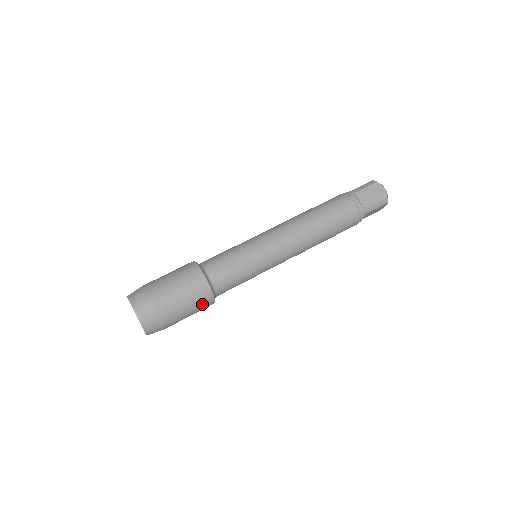
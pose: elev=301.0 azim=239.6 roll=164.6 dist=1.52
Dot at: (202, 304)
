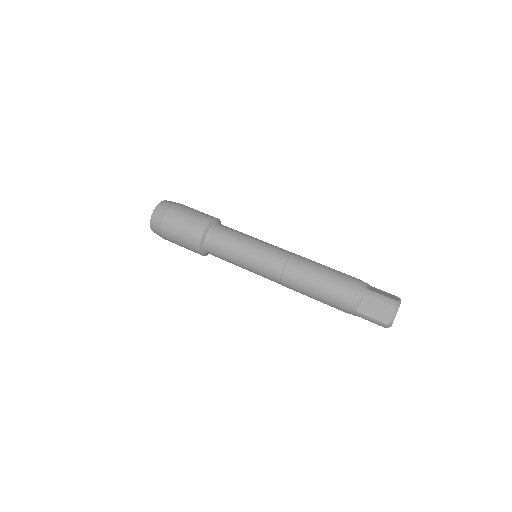
Dot at: (195, 226)
